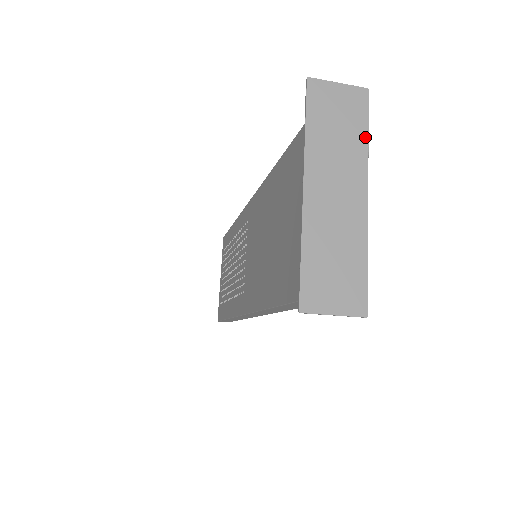
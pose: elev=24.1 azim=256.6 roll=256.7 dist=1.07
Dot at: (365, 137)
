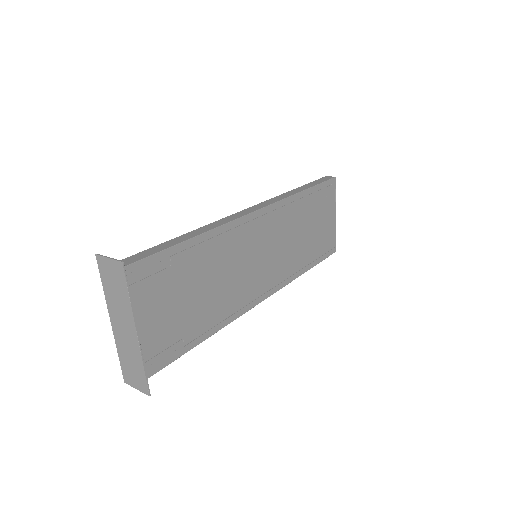
Dot at: (128, 296)
